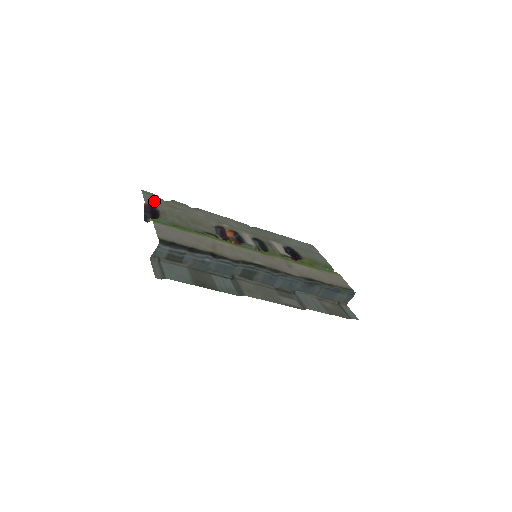
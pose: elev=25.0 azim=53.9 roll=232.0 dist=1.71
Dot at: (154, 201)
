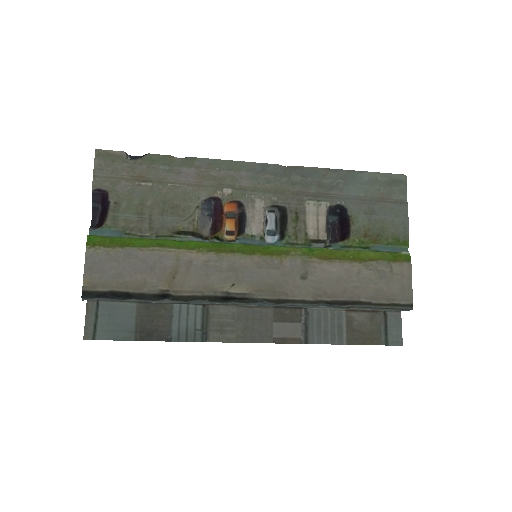
Dot at: (110, 176)
